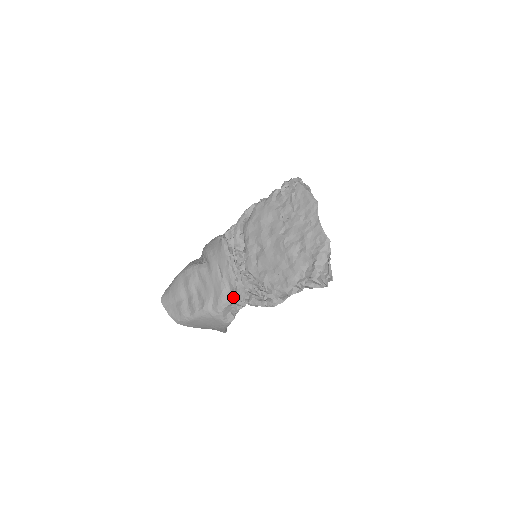
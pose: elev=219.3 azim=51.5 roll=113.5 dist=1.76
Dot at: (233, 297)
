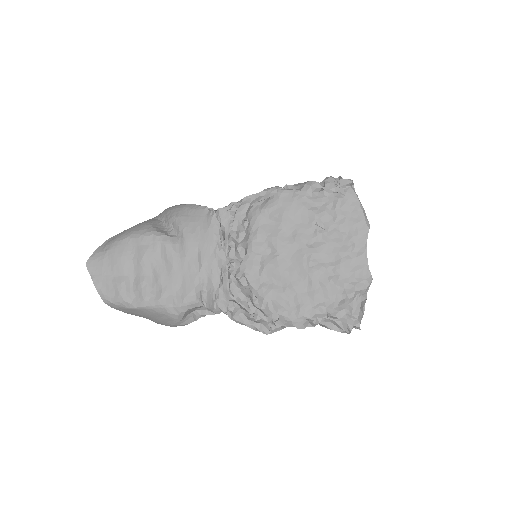
Dot at: (208, 299)
